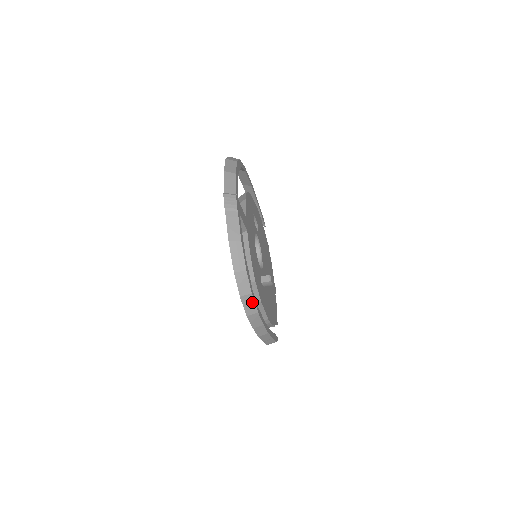
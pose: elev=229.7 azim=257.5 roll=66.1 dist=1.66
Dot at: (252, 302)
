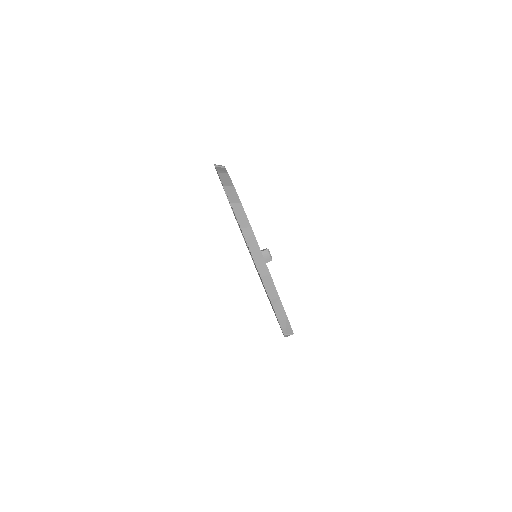
Dot at: (243, 213)
